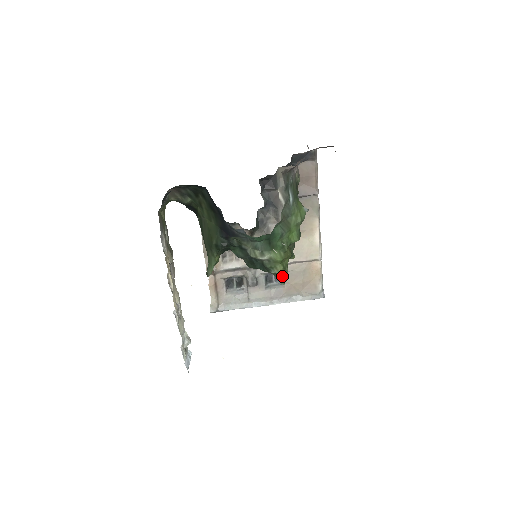
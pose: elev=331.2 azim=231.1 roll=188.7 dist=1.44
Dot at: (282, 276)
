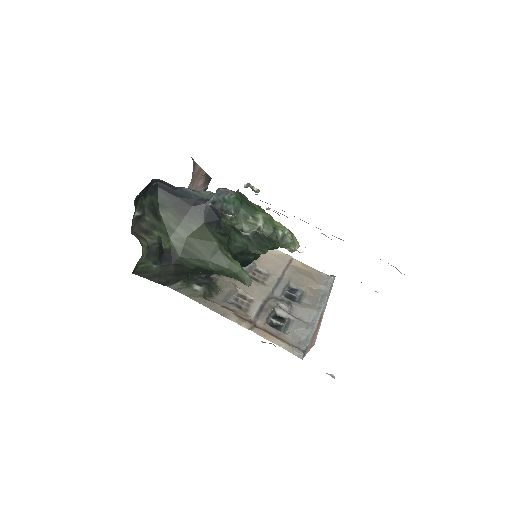
Dot at: (288, 233)
